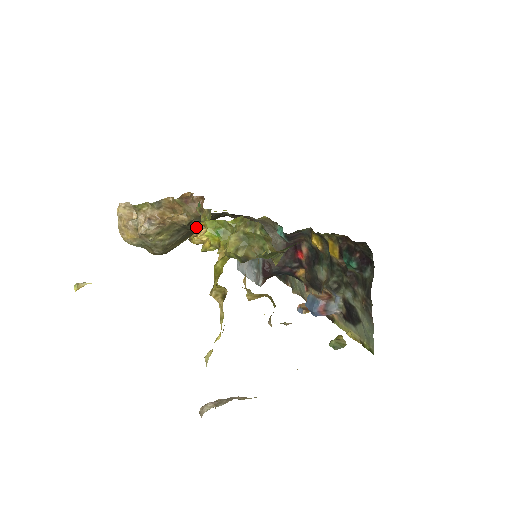
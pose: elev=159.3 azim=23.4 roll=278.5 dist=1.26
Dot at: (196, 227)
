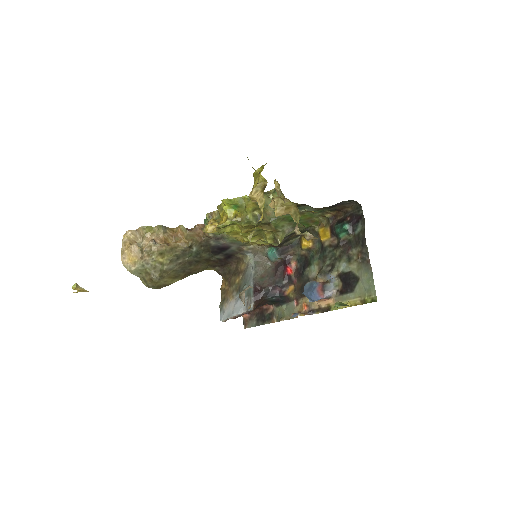
Dot at: occluded
